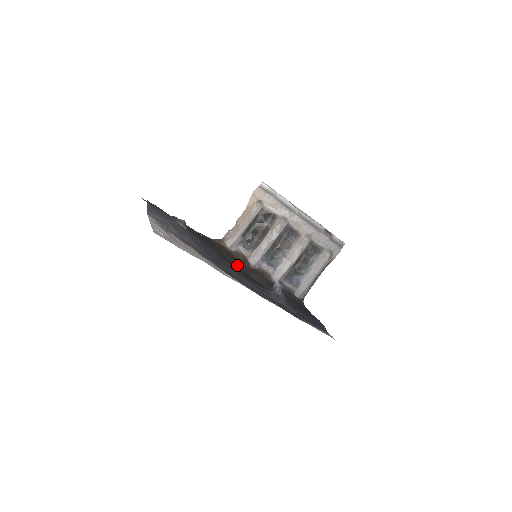
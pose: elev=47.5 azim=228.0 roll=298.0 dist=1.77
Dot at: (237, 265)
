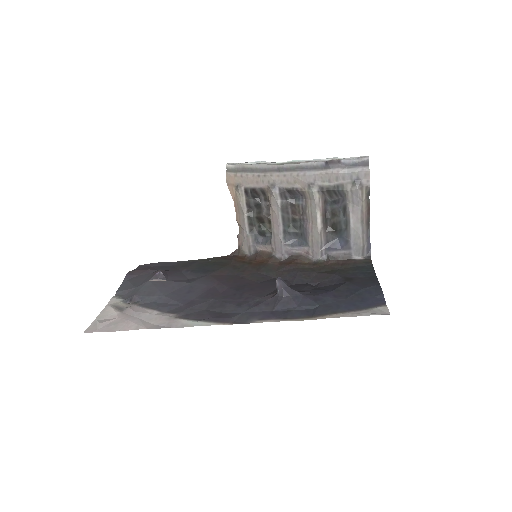
Dot at: (251, 274)
